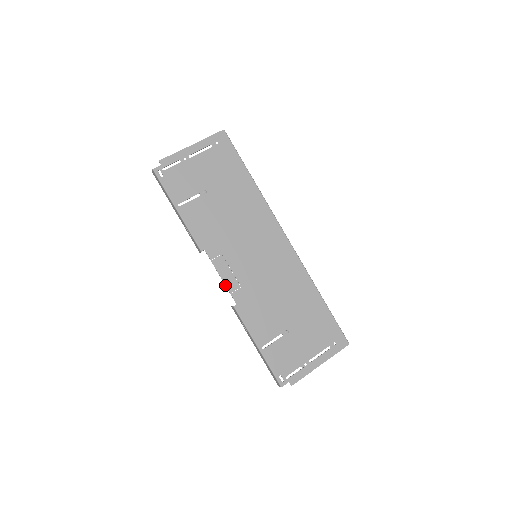
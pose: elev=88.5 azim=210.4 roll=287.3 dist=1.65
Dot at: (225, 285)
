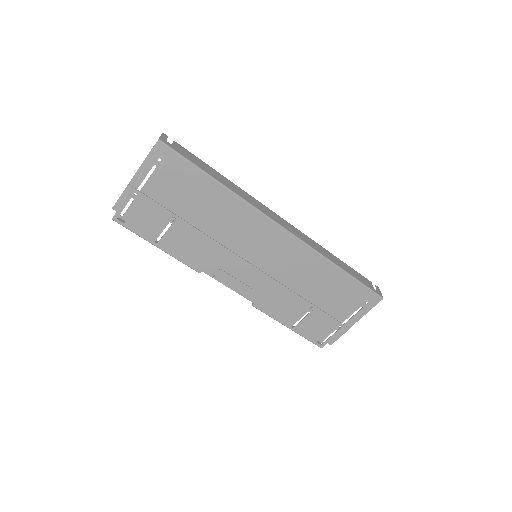
Dot at: (236, 292)
